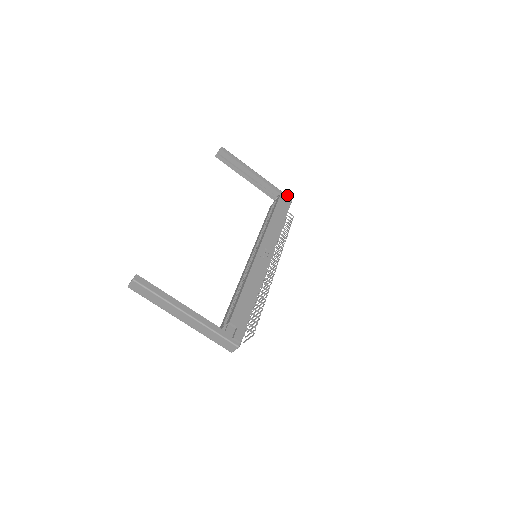
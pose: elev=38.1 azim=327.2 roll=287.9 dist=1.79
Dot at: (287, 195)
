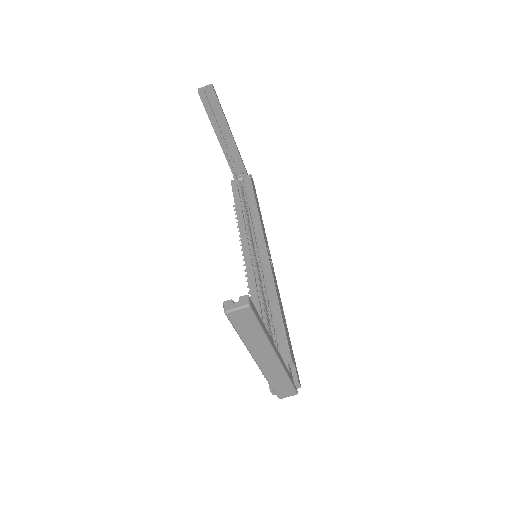
Dot at: occluded
